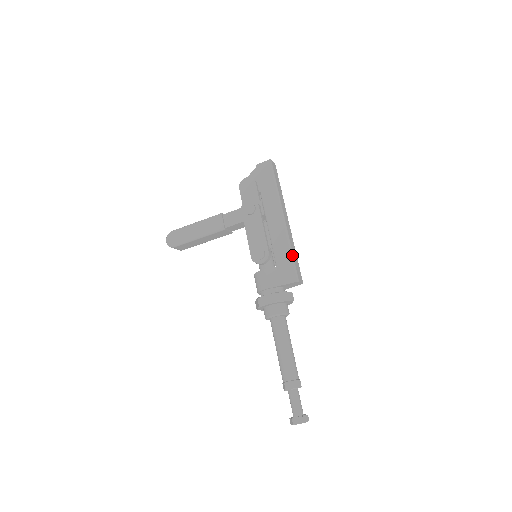
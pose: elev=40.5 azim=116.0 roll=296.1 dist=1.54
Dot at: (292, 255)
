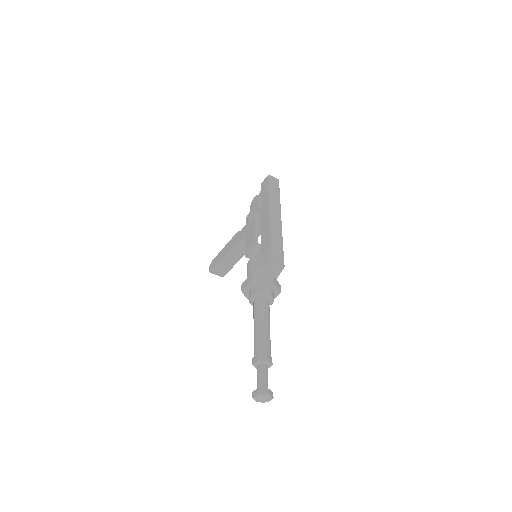
Dot at: (271, 241)
